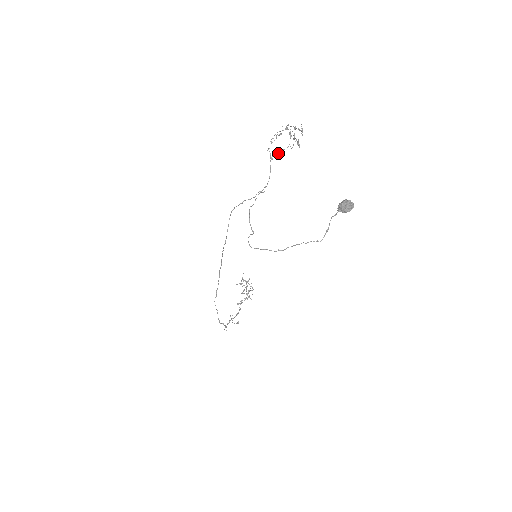
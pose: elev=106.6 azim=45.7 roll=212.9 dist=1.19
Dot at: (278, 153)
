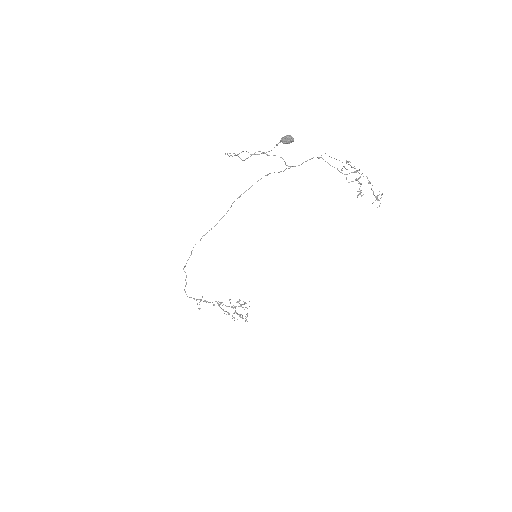
Dot at: (330, 165)
